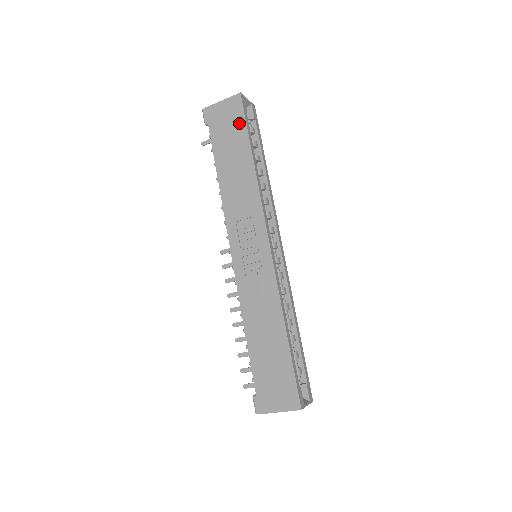
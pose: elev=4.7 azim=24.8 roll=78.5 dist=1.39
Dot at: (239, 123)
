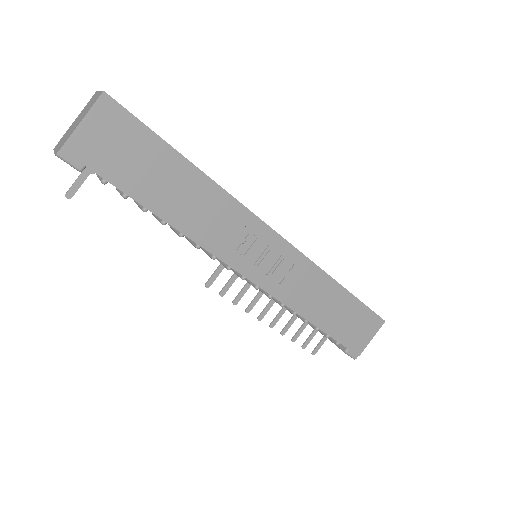
Dot at: (139, 136)
